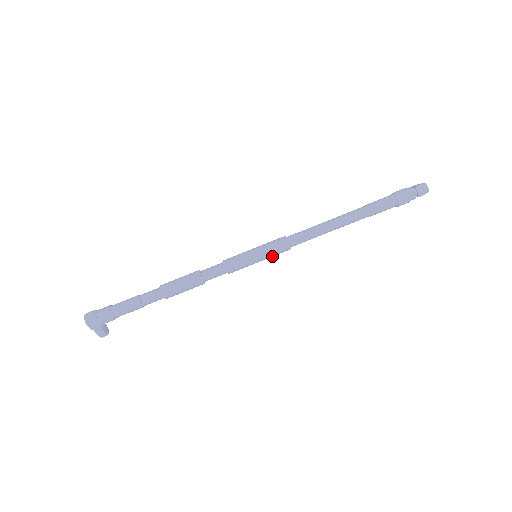
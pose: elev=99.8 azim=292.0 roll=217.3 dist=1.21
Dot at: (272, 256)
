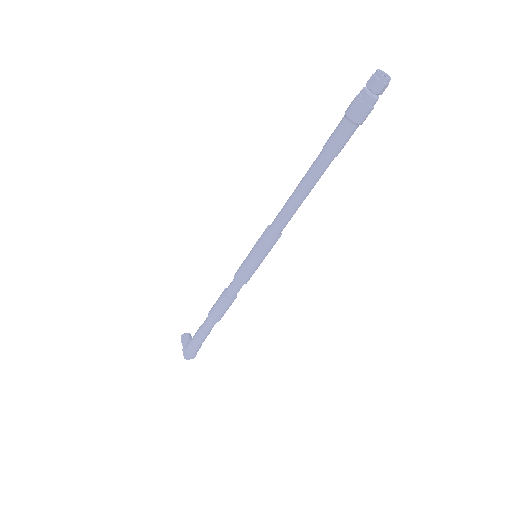
Dot at: occluded
